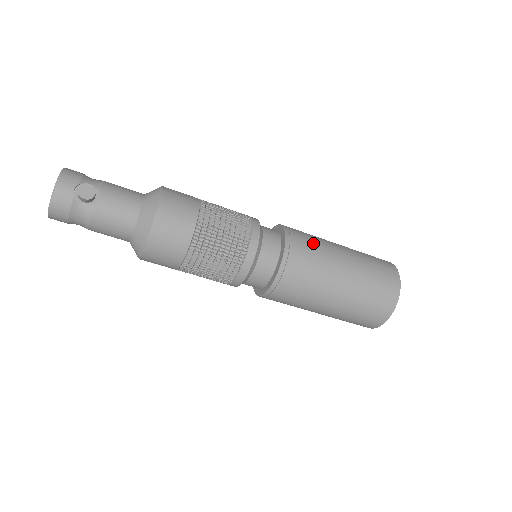
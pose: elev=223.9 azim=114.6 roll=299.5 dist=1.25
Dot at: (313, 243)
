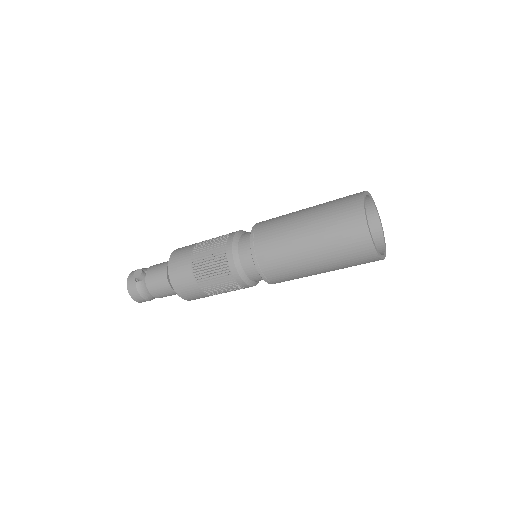
Dot at: (276, 219)
